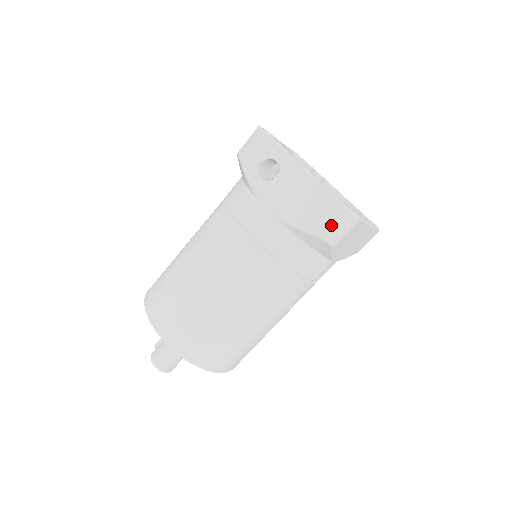
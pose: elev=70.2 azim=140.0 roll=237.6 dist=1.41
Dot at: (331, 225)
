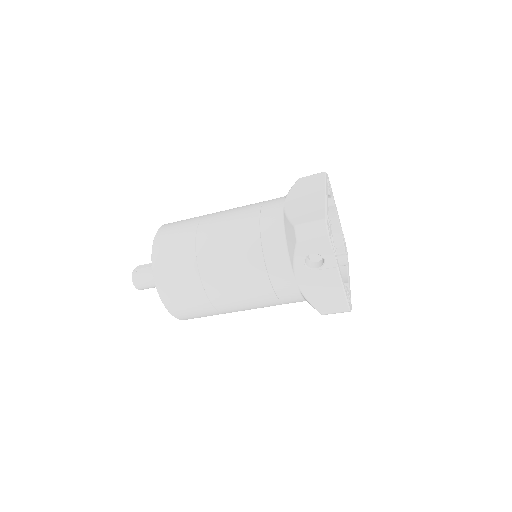
Dot at: (333, 313)
